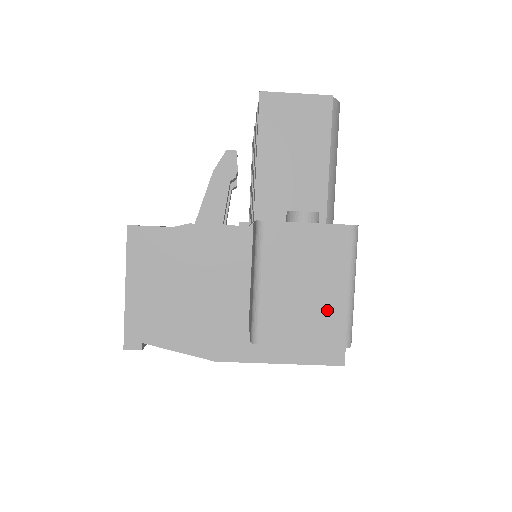
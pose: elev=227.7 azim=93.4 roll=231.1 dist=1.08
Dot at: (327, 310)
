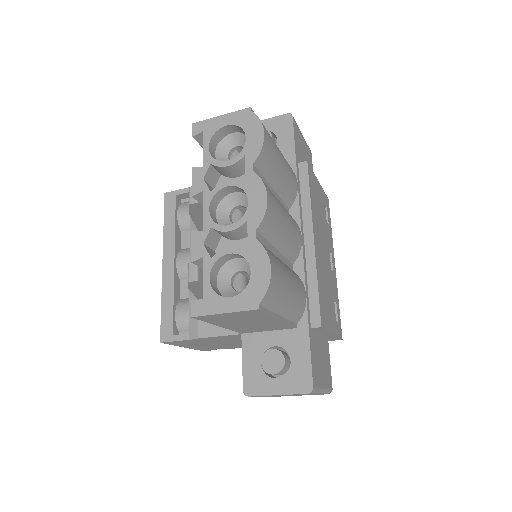
Dot at: occluded
